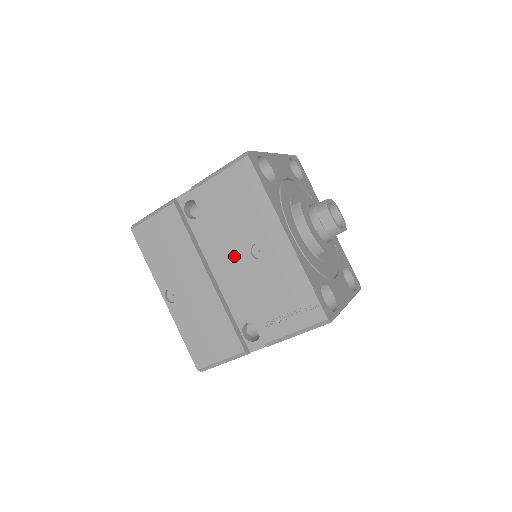
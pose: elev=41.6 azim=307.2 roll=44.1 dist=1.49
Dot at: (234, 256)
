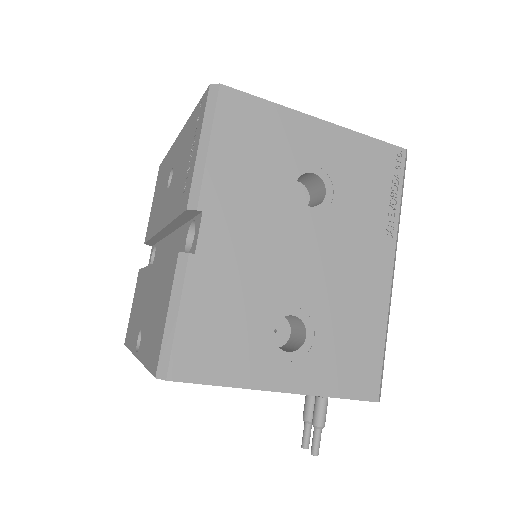
Dot at: (162, 215)
